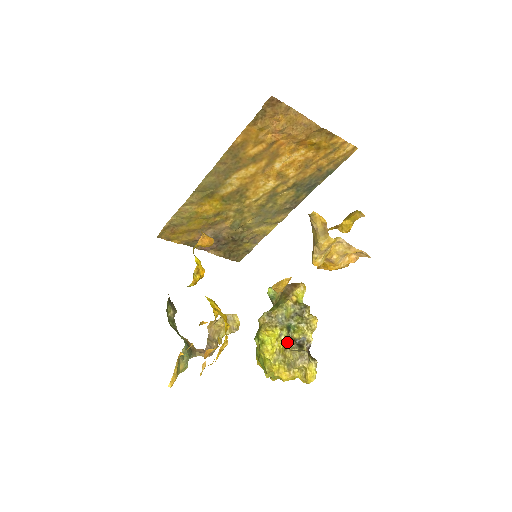
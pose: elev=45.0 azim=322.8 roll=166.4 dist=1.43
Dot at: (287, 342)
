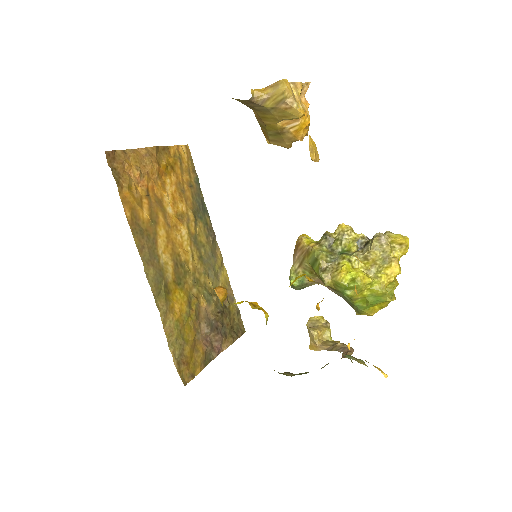
Dot at: (359, 256)
